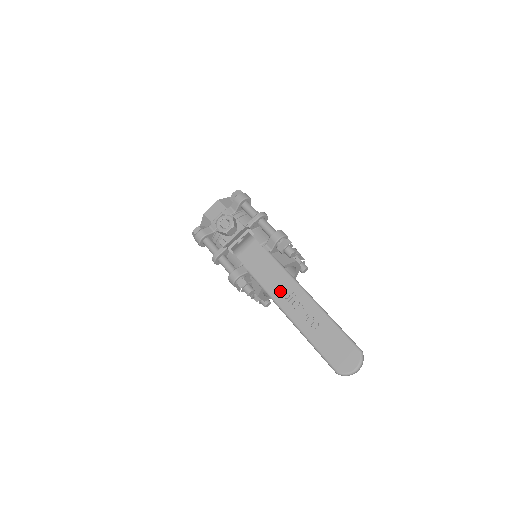
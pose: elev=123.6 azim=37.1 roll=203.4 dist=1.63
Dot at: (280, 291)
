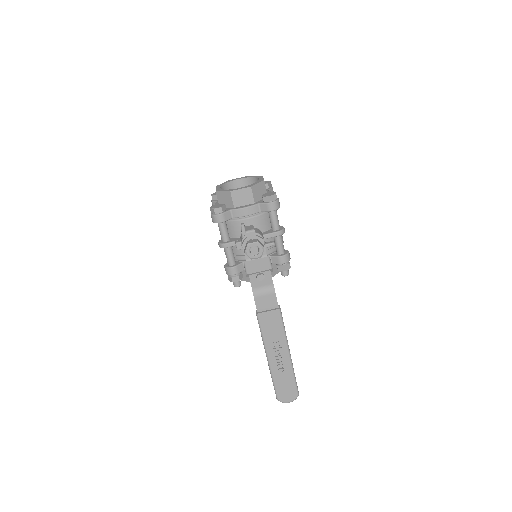
Dot at: (272, 340)
